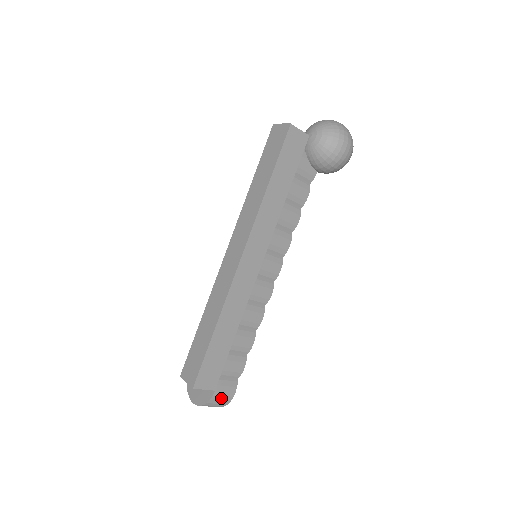
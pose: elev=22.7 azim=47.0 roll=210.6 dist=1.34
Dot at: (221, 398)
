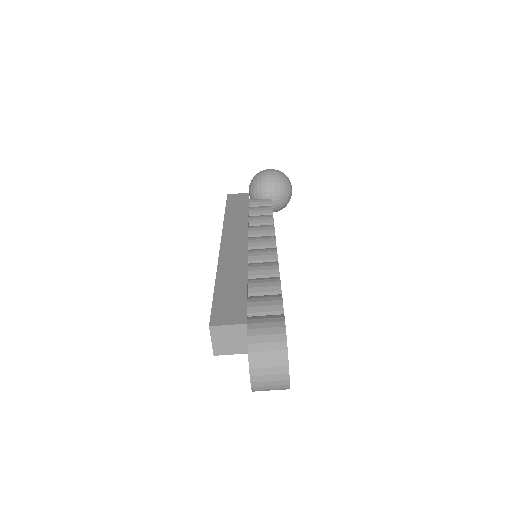
Dot at: (265, 331)
